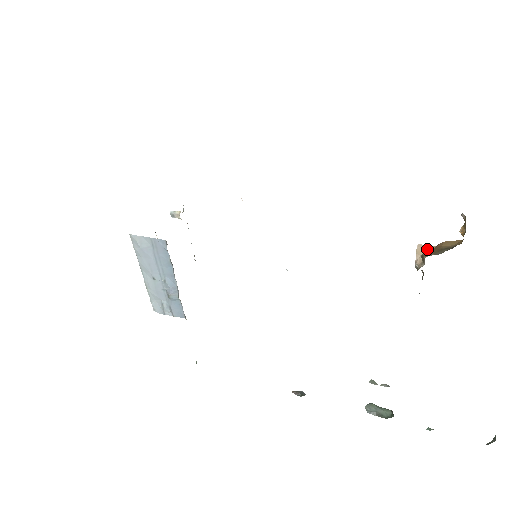
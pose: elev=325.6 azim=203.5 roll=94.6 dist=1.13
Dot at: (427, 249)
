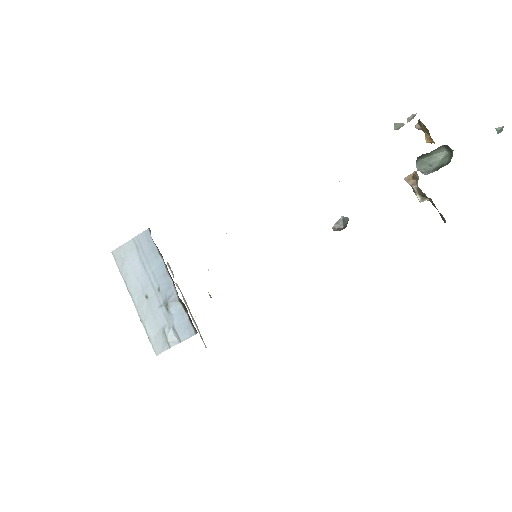
Dot at: occluded
